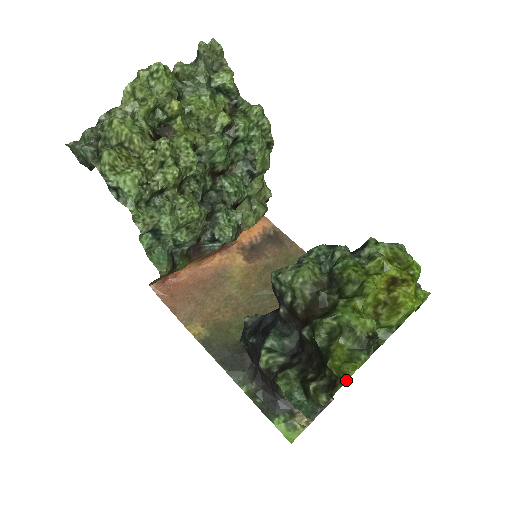
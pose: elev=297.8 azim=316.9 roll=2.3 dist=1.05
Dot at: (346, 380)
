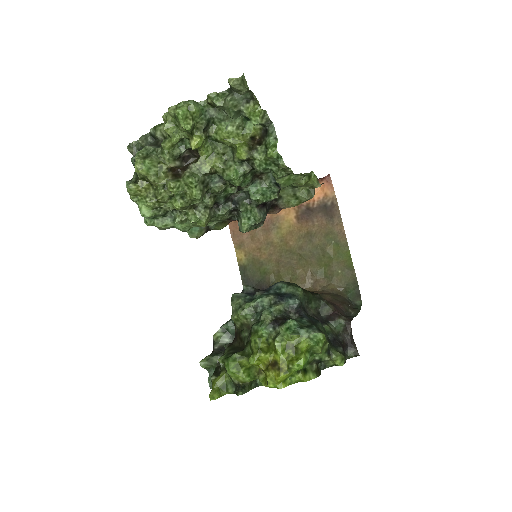
Dot at: occluded
